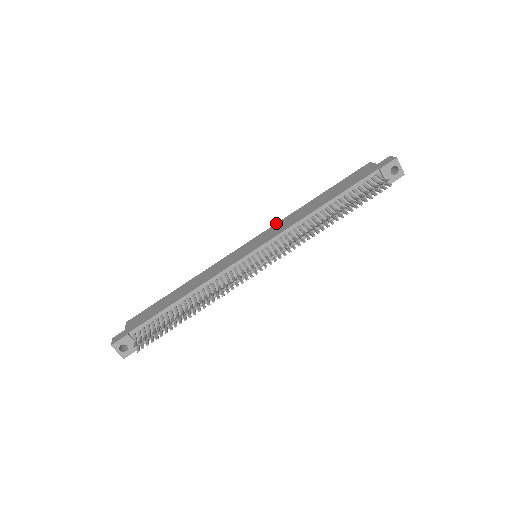
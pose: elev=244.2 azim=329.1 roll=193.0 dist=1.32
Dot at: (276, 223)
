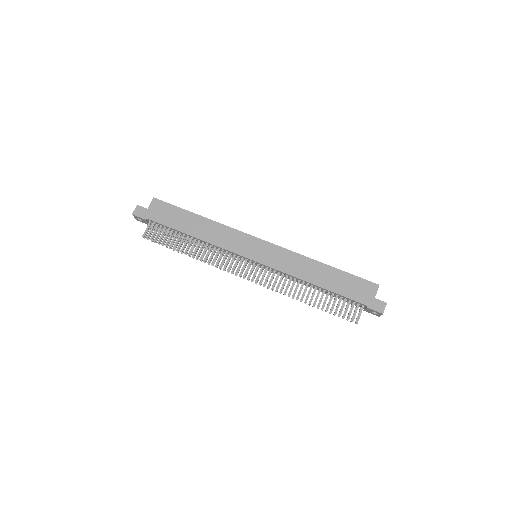
Dot at: (289, 250)
